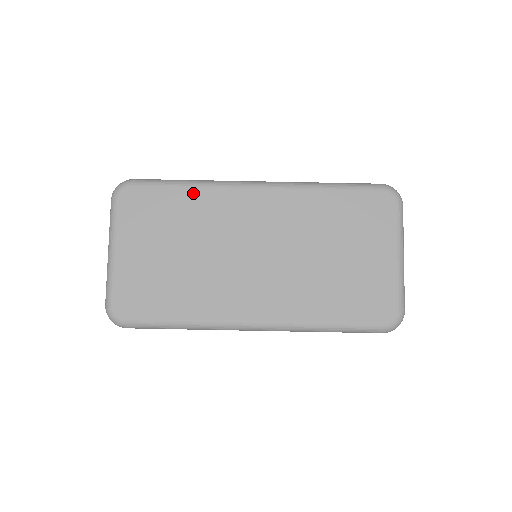
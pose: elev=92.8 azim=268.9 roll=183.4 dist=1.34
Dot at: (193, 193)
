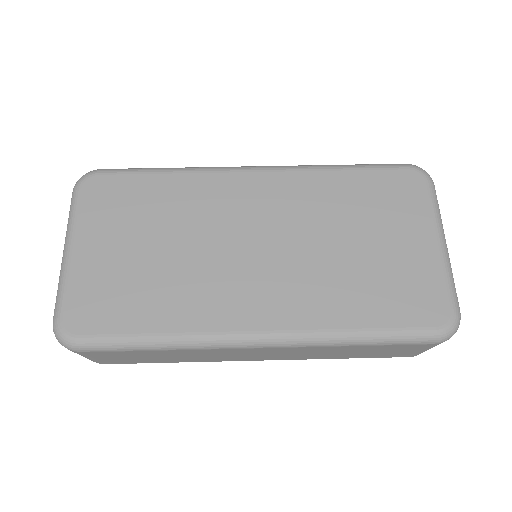
Dot at: (175, 179)
